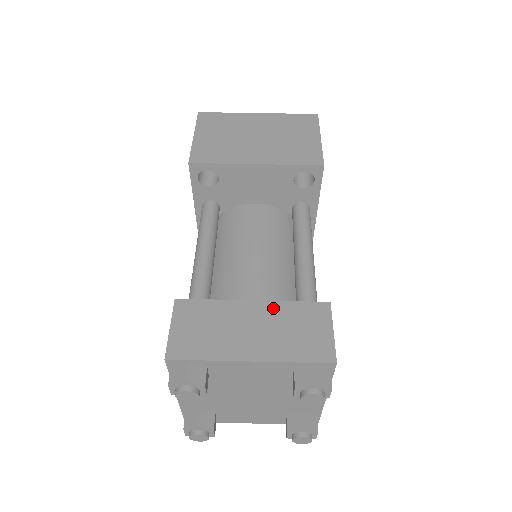
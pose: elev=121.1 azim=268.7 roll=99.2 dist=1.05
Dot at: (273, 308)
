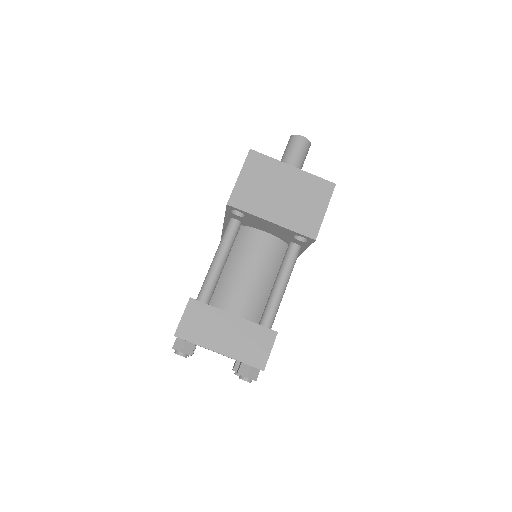
Dot at: (244, 324)
